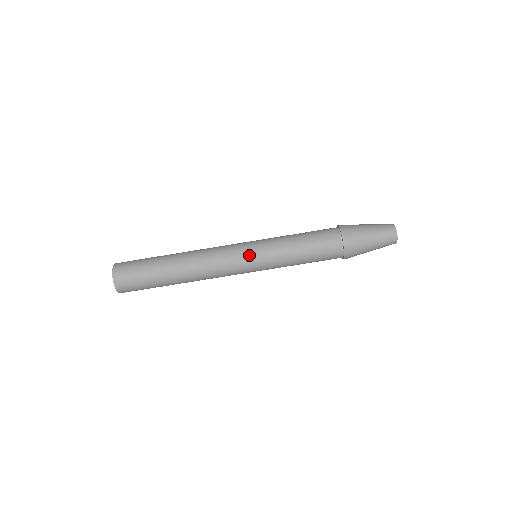
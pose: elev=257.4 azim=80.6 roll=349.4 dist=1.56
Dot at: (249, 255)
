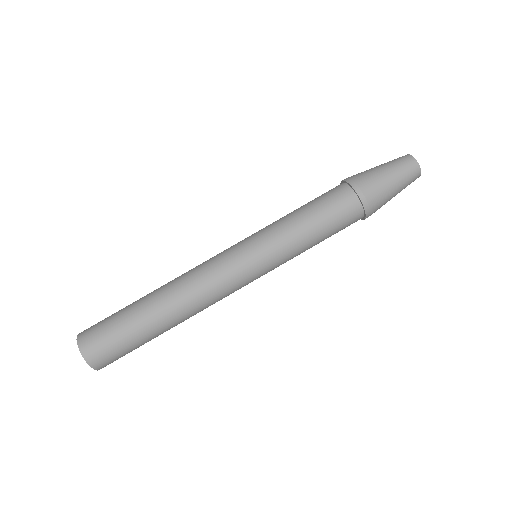
Dot at: (255, 269)
